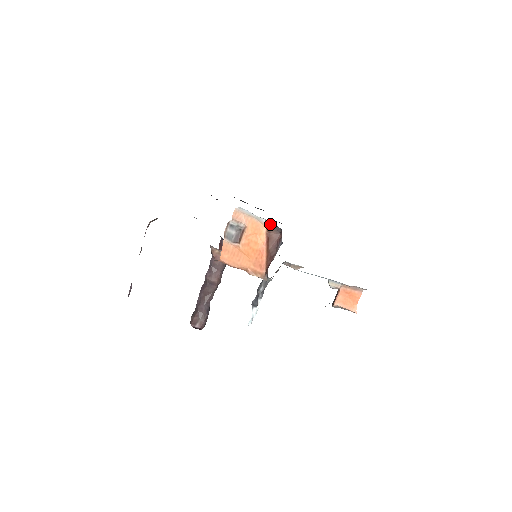
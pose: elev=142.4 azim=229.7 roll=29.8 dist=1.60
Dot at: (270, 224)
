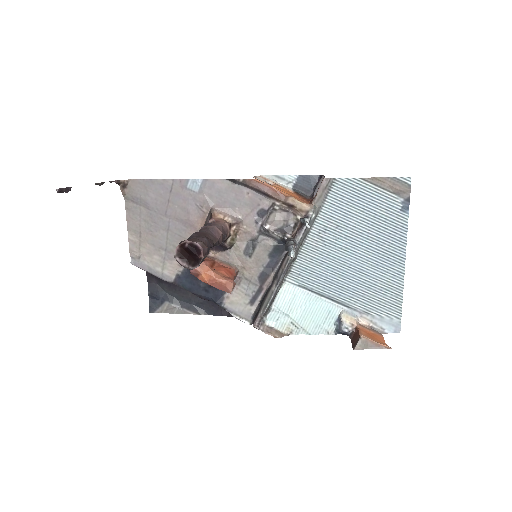
Dot at: (297, 192)
